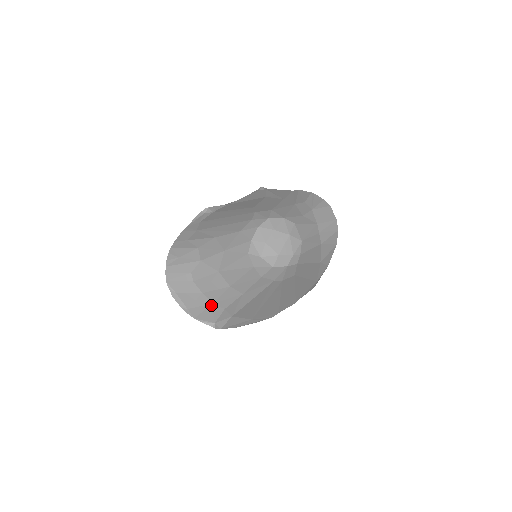
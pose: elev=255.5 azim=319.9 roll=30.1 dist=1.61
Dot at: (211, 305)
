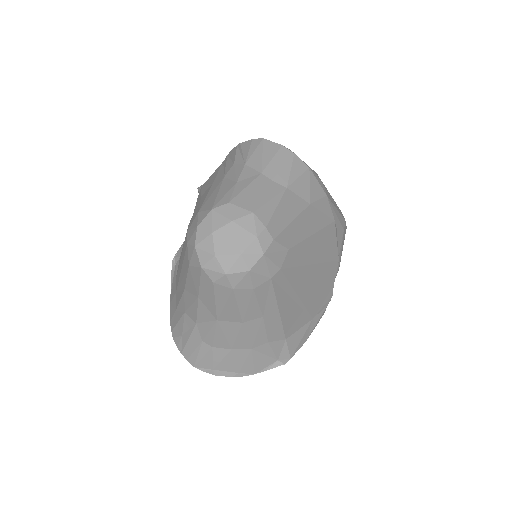
Dot at: (252, 351)
